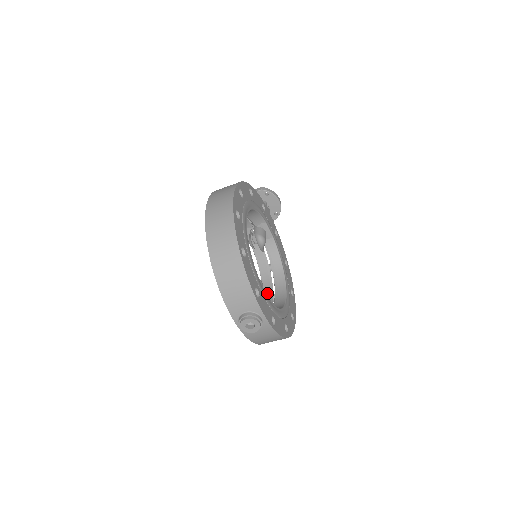
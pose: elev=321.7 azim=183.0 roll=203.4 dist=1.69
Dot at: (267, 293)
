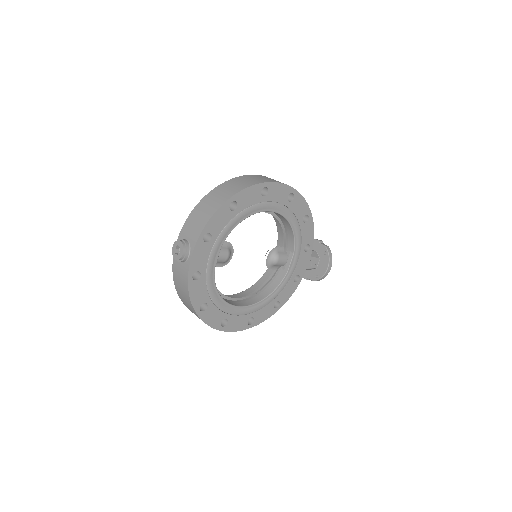
Dot at: (236, 296)
